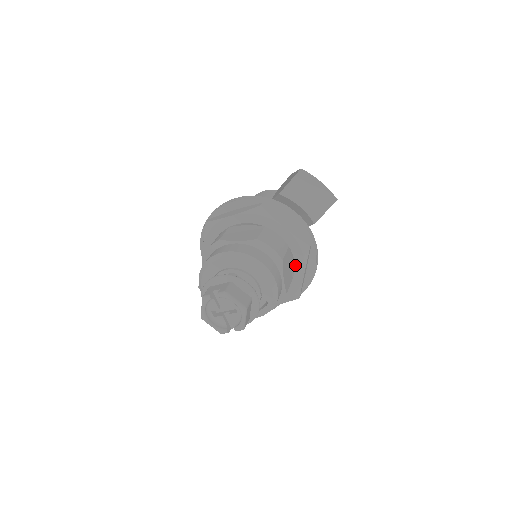
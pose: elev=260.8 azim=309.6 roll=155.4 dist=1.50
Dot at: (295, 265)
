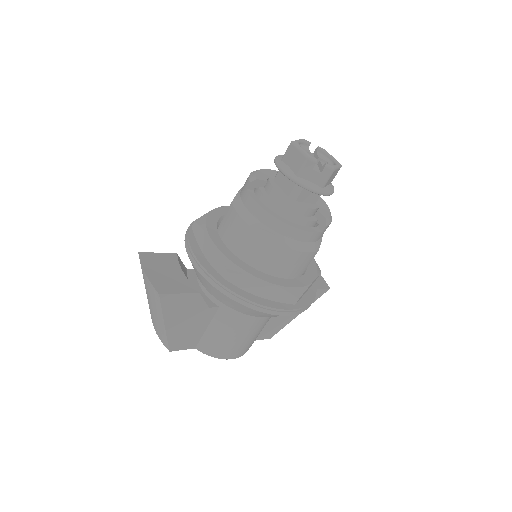
Dot at: (307, 270)
